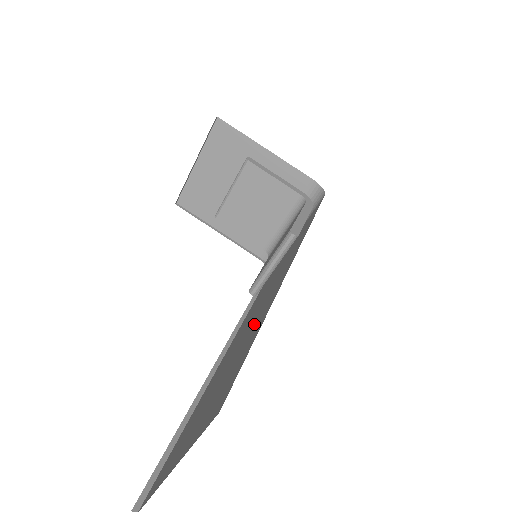
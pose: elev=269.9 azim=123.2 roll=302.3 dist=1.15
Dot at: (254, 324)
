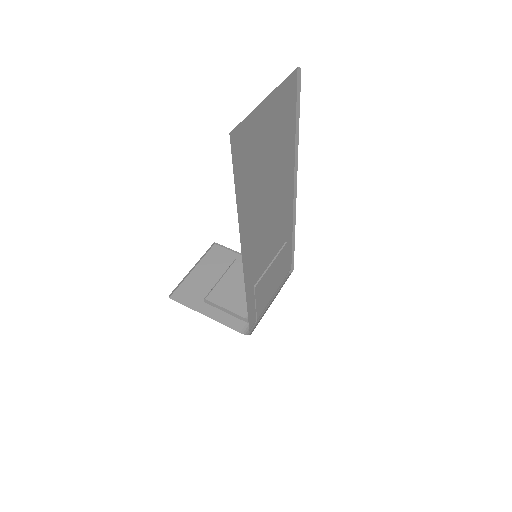
Dot at: occluded
